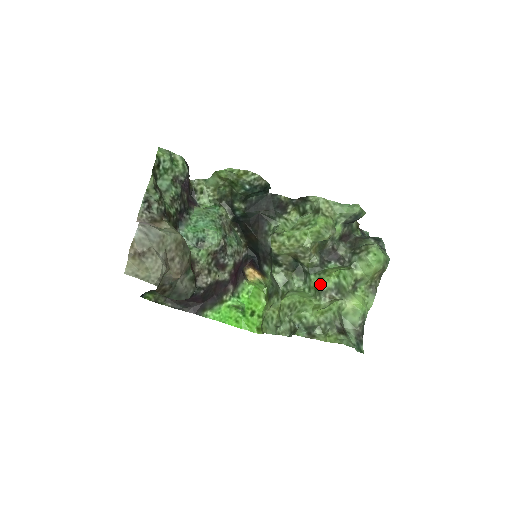
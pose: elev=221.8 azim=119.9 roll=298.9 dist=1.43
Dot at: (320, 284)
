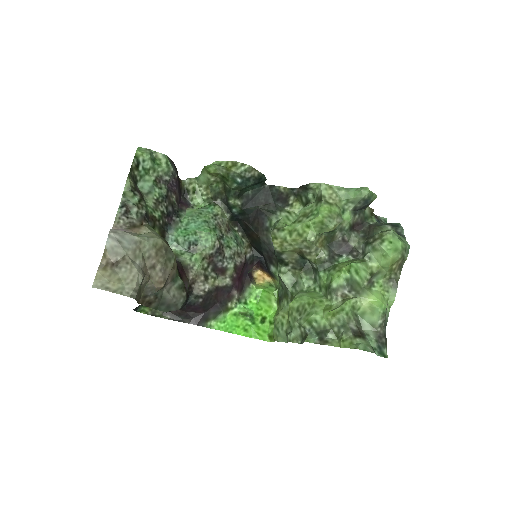
Dot at: (330, 282)
